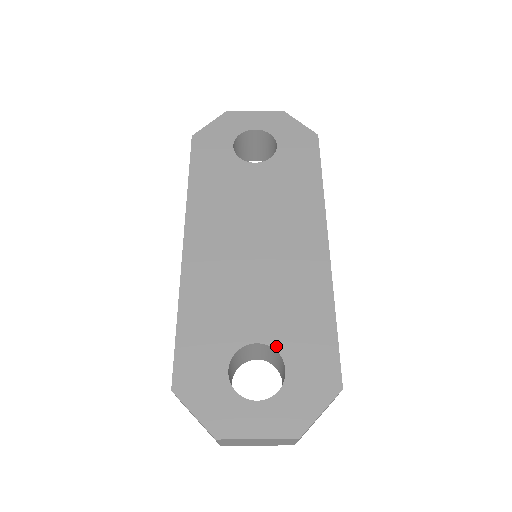
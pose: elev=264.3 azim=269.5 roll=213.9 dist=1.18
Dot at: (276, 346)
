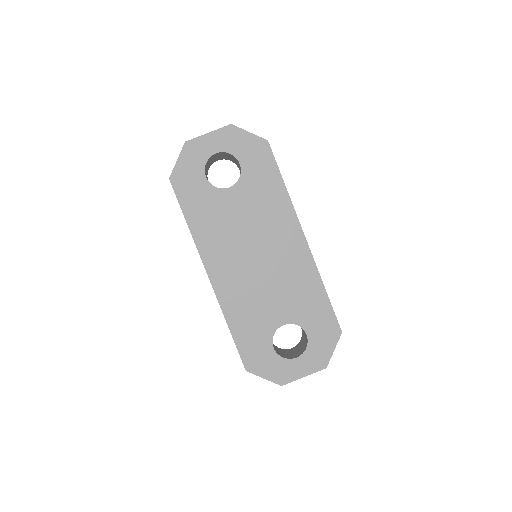
Dot at: (296, 322)
